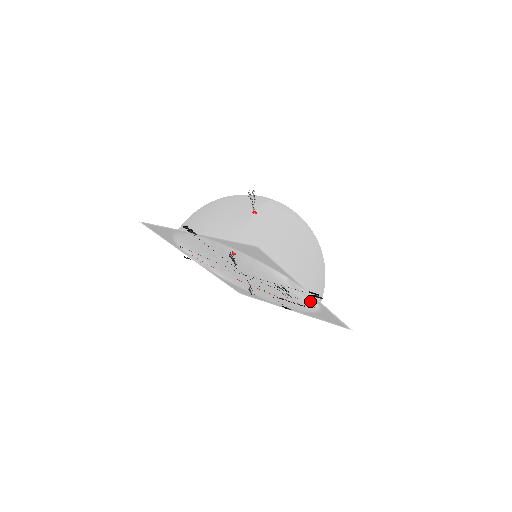
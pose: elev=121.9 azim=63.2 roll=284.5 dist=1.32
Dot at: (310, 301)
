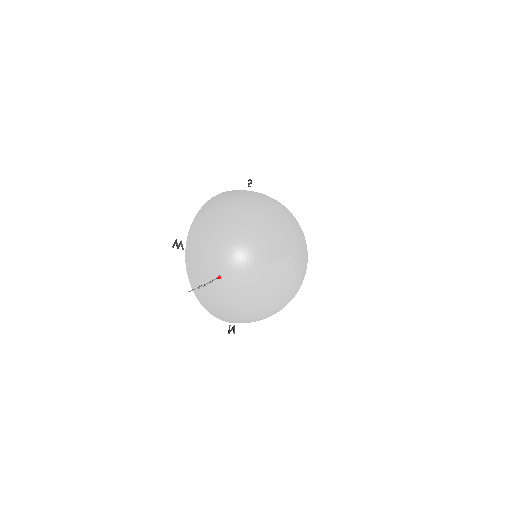
Dot at: occluded
